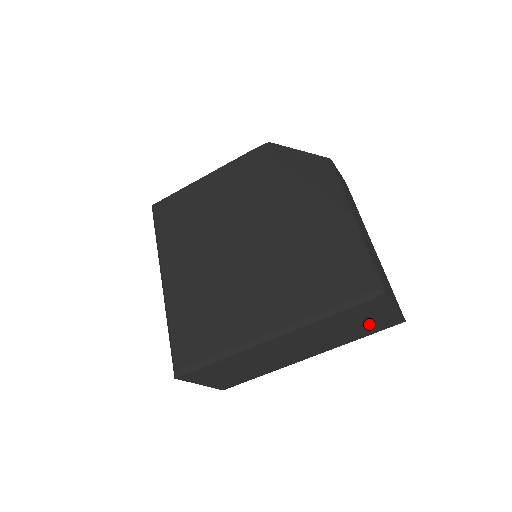
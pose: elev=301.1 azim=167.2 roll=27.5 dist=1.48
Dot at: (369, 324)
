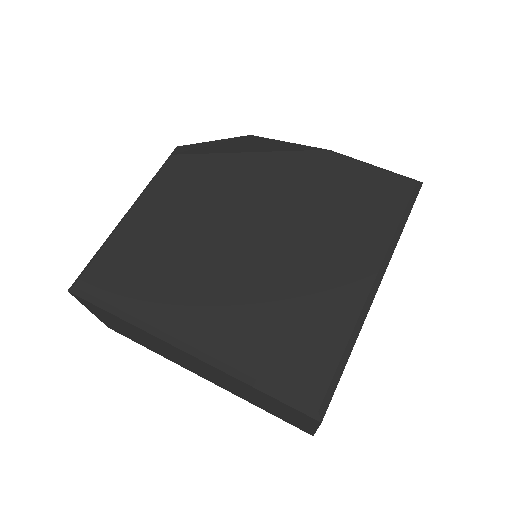
Dot at: occluded
